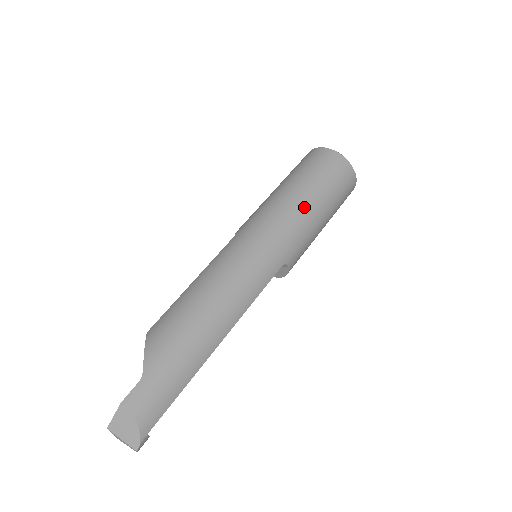
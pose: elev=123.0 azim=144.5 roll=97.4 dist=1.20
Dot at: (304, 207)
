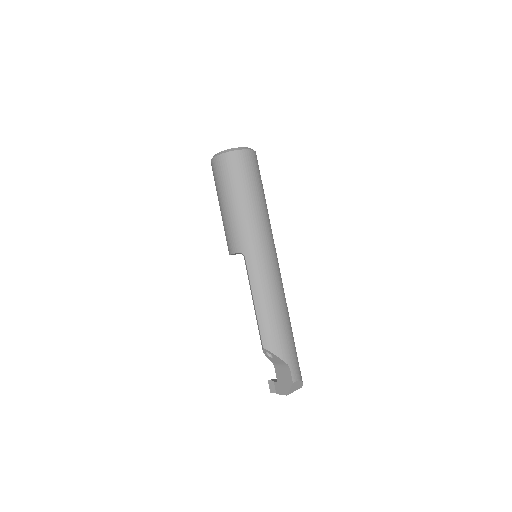
Dot at: (263, 208)
